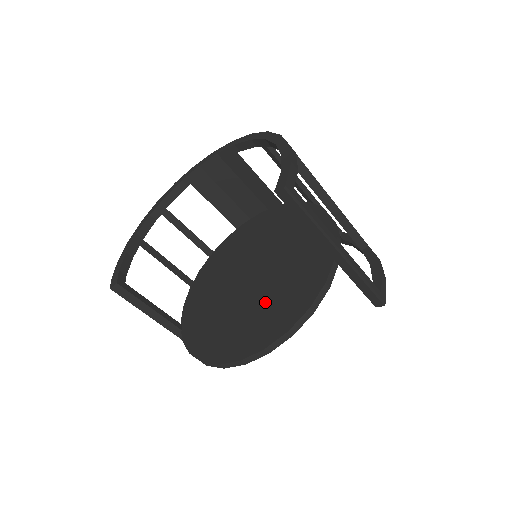
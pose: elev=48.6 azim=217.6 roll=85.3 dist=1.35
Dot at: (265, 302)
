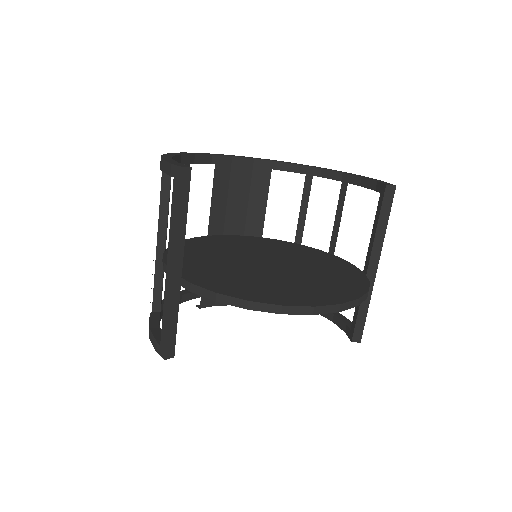
Dot at: (307, 280)
